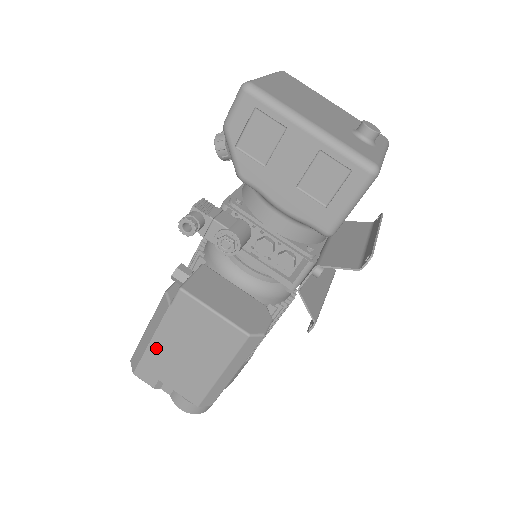
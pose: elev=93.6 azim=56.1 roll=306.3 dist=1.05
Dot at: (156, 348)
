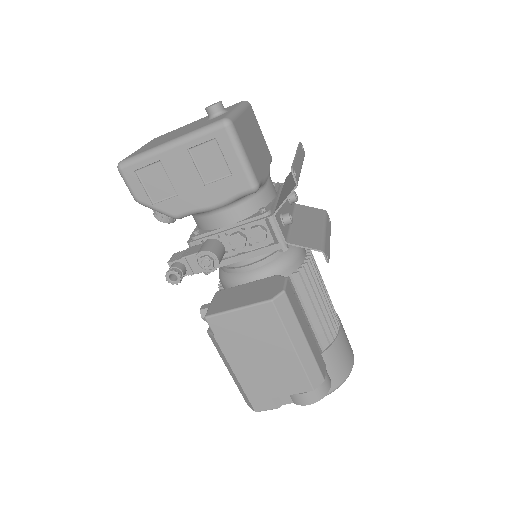
Dot at: (243, 376)
